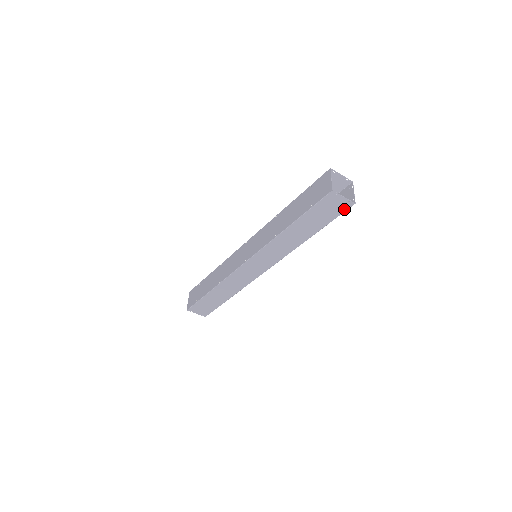
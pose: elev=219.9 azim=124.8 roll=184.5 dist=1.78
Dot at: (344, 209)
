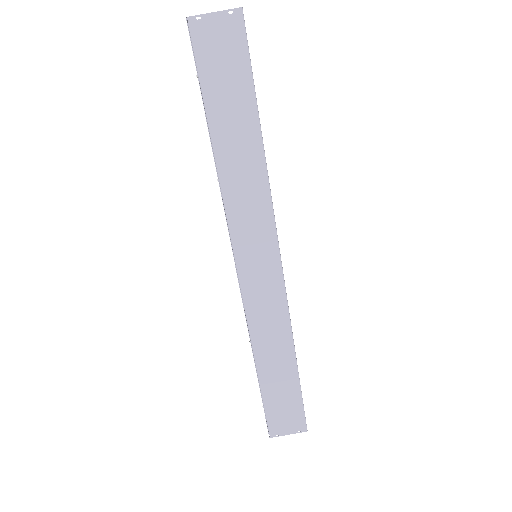
Dot at: (241, 34)
